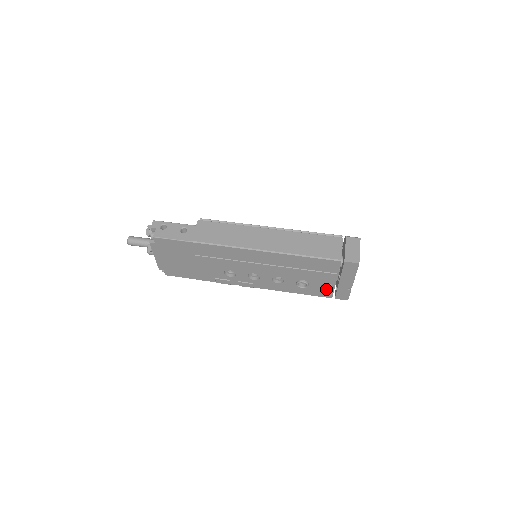
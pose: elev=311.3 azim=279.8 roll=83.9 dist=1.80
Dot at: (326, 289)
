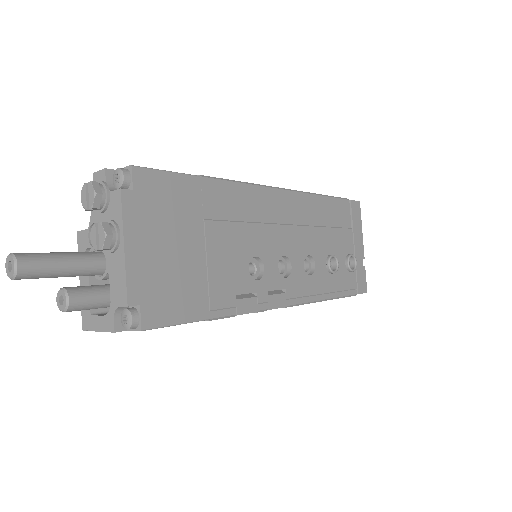
Dot at: (350, 269)
